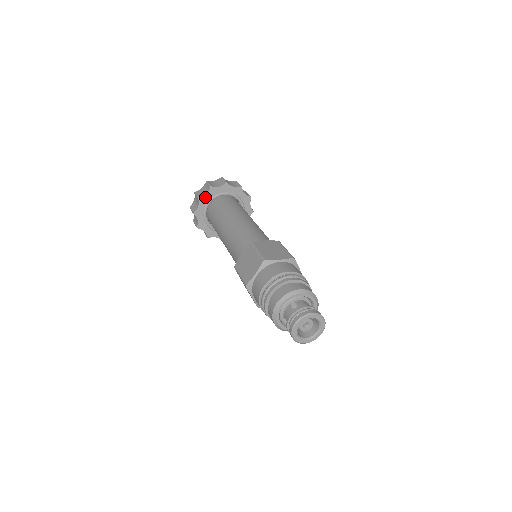
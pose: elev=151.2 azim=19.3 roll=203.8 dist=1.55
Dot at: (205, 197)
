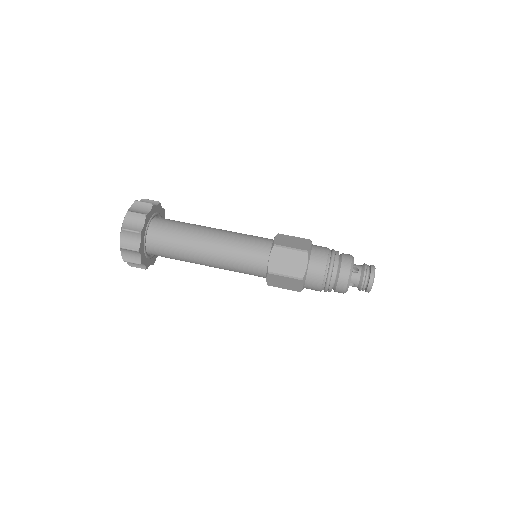
Dot at: (143, 228)
